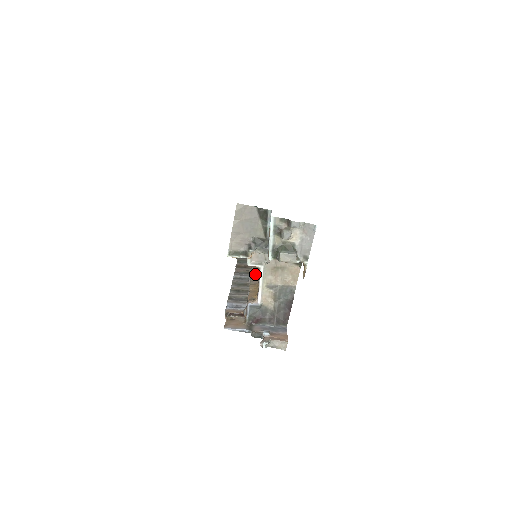
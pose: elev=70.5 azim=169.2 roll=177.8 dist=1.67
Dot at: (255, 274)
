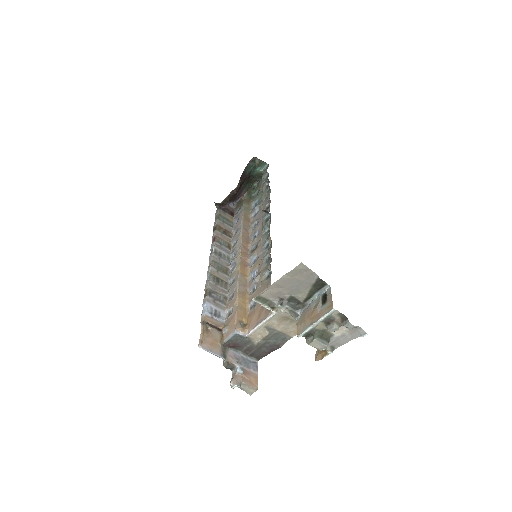
Dot at: (244, 271)
